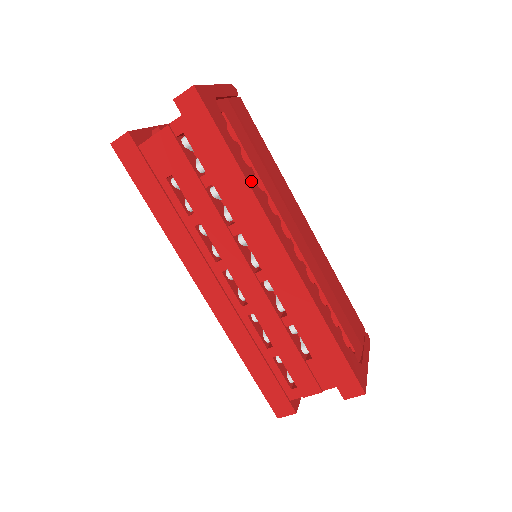
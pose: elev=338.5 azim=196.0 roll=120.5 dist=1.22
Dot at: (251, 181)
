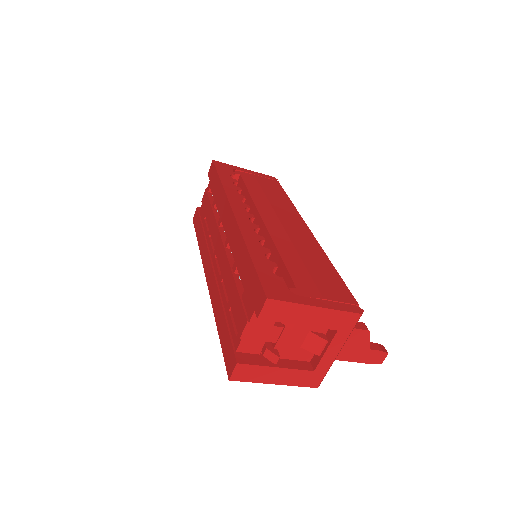
Dot at: (229, 188)
